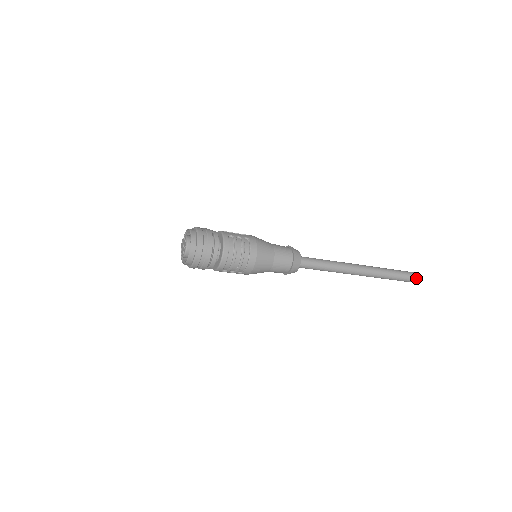
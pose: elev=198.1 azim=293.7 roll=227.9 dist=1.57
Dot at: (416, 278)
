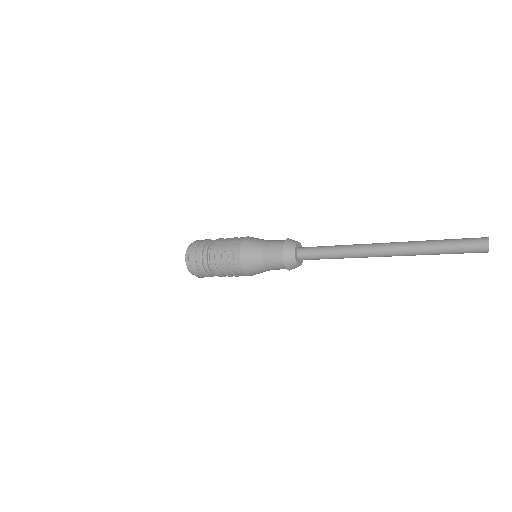
Dot at: (486, 249)
